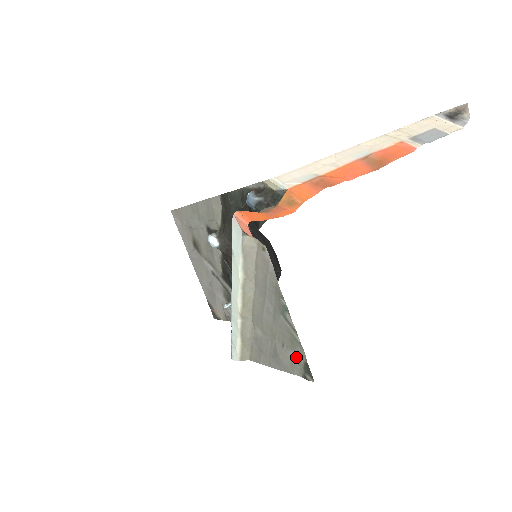
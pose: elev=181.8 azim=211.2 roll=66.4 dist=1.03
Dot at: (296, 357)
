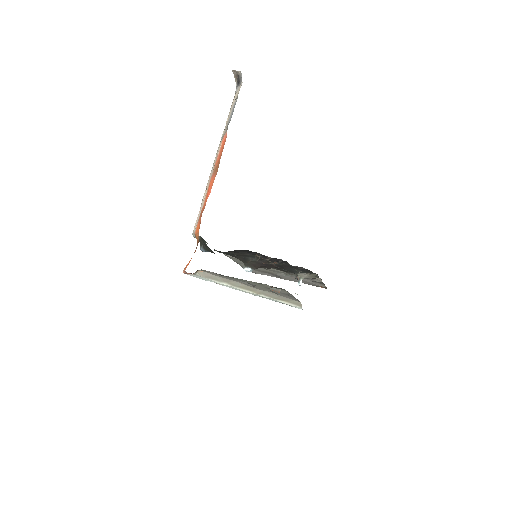
Dot at: (273, 288)
